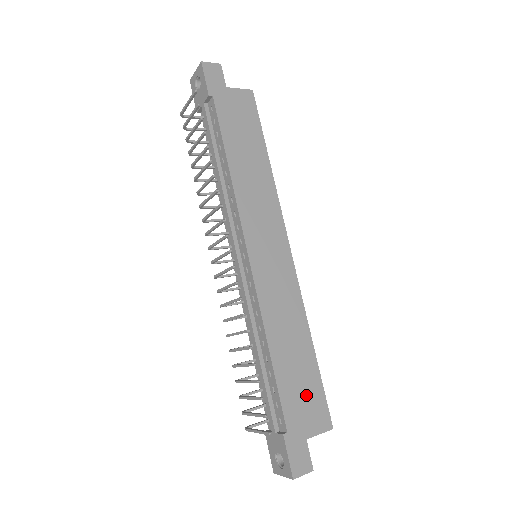
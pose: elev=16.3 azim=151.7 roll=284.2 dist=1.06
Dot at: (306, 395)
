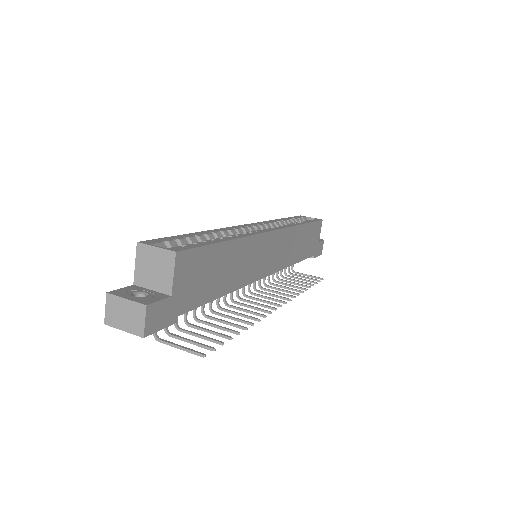
Dot at: (312, 237)
